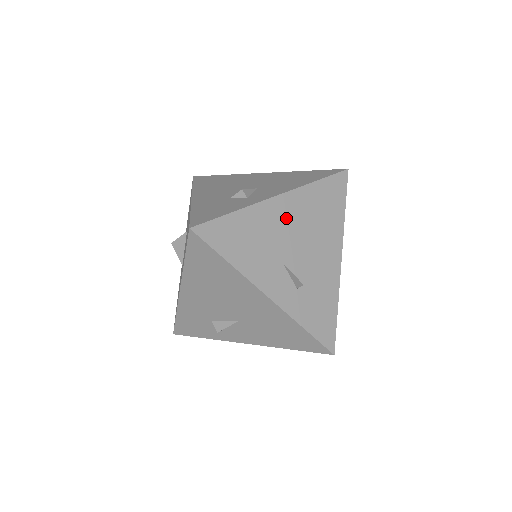
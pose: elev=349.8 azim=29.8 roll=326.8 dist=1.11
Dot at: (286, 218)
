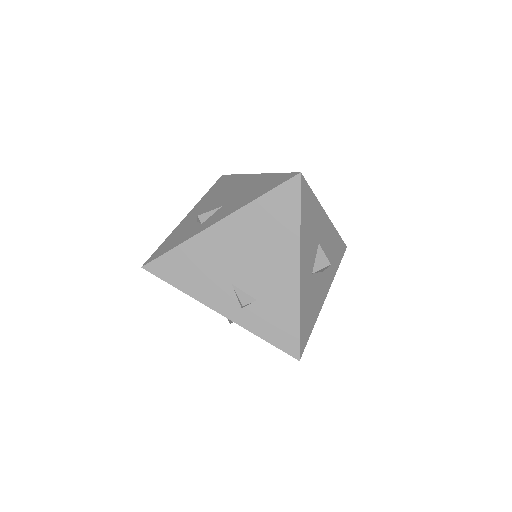
Dot at: (229, 241)
